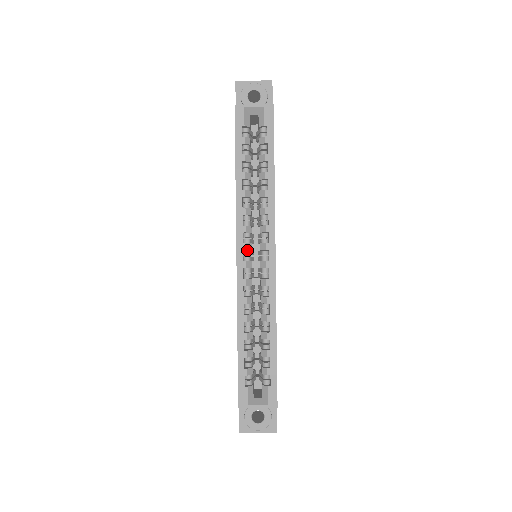
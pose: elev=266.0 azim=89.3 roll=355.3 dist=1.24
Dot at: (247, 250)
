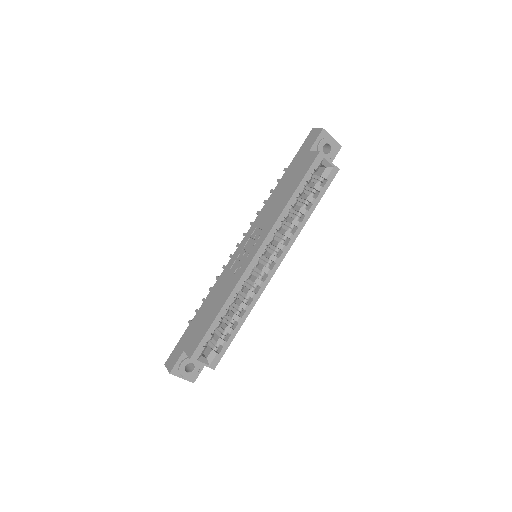
Dot at: occluded
